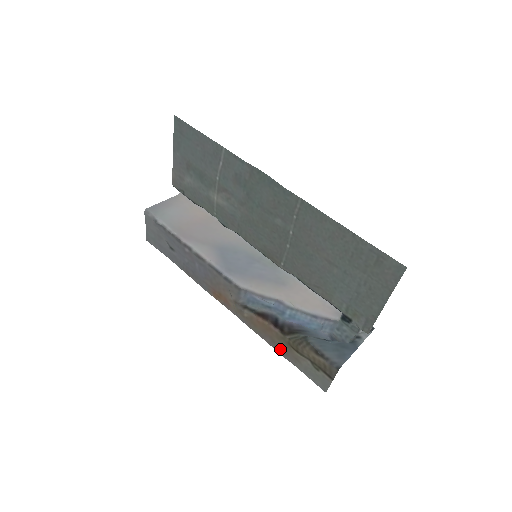
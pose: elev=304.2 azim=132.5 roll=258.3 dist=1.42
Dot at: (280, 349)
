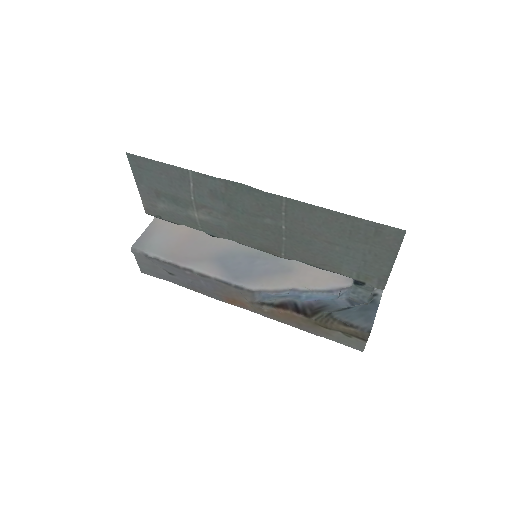
Dot at: (308, 329)
